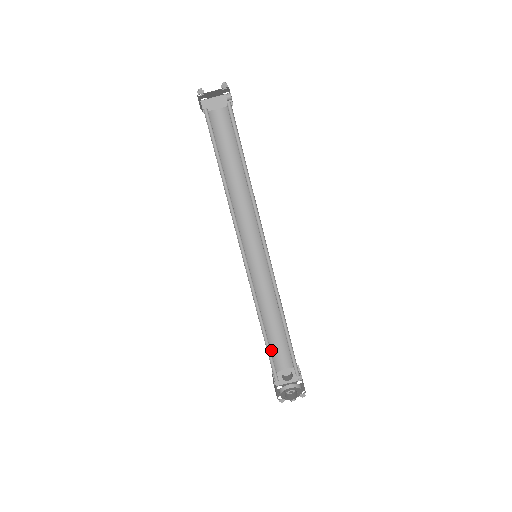
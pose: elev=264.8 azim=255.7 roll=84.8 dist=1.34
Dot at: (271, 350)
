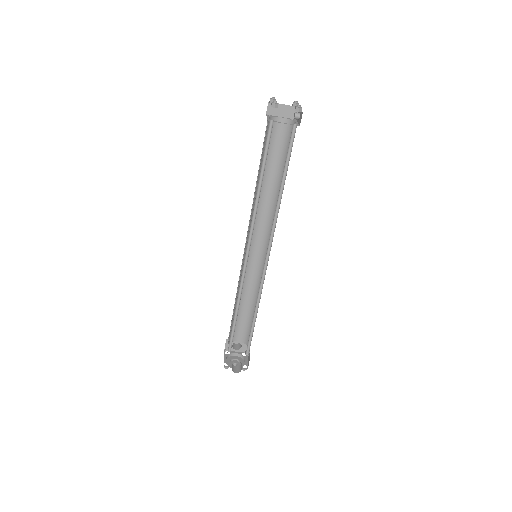
Dot at: occluded
